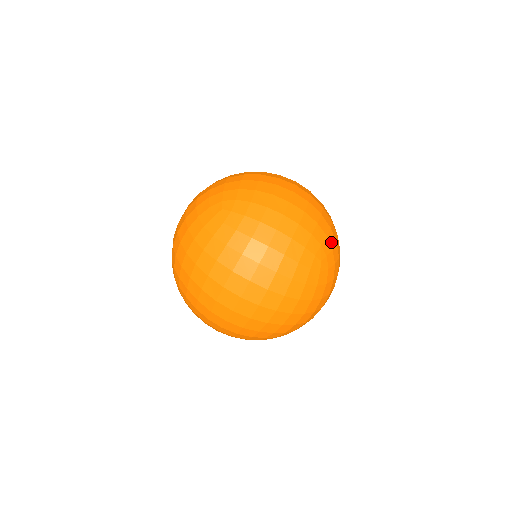
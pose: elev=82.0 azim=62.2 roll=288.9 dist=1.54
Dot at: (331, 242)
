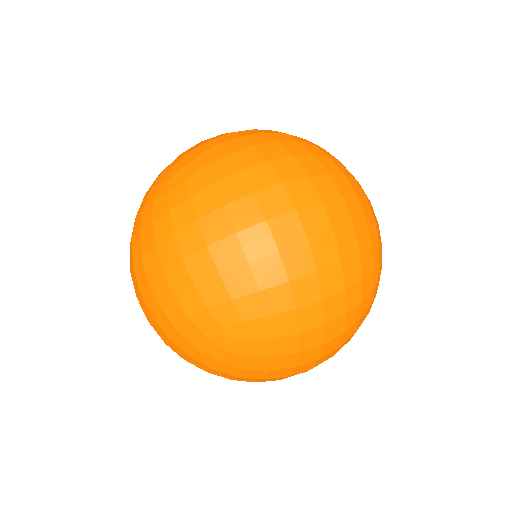
Dot at: occluded
